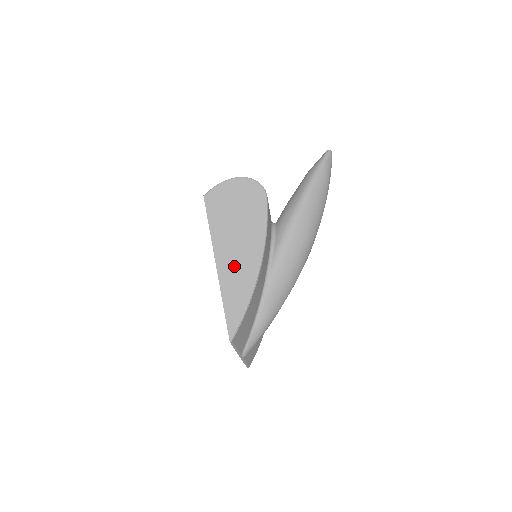
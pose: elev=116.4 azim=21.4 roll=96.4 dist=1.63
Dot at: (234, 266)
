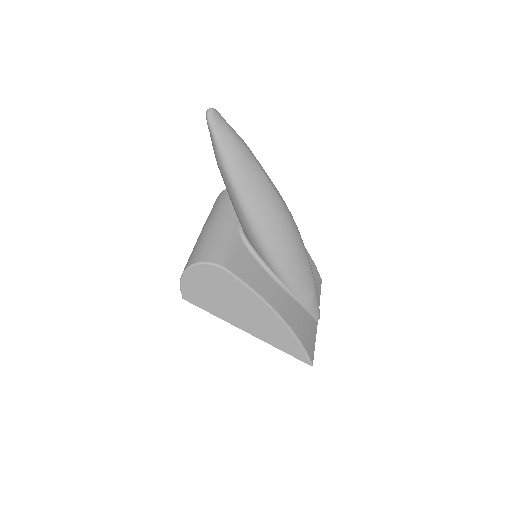
Dot at: (264, 329)
